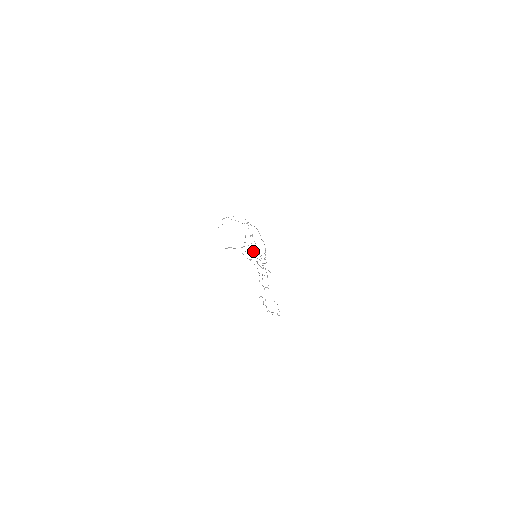
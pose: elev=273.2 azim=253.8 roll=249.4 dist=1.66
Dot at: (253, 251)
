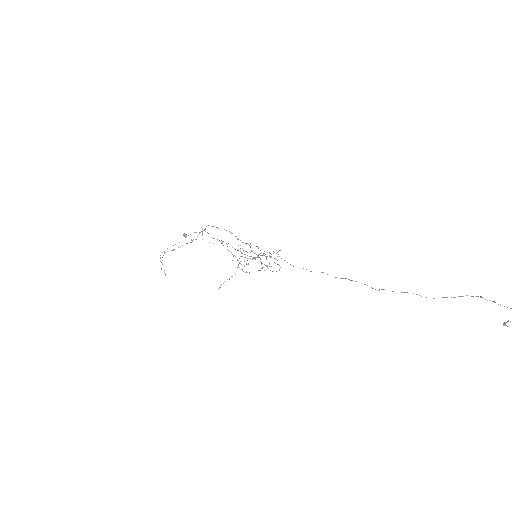
Dot at: occluded
